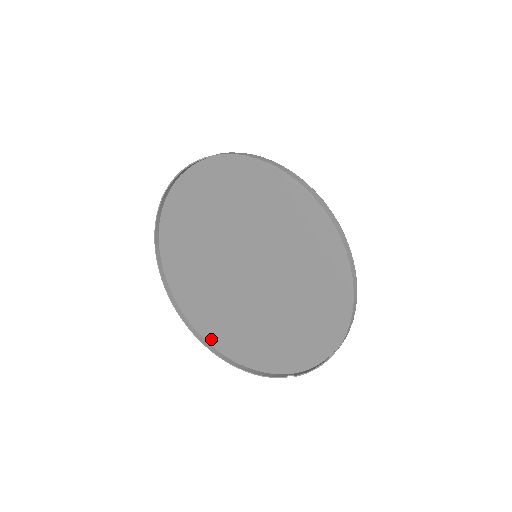
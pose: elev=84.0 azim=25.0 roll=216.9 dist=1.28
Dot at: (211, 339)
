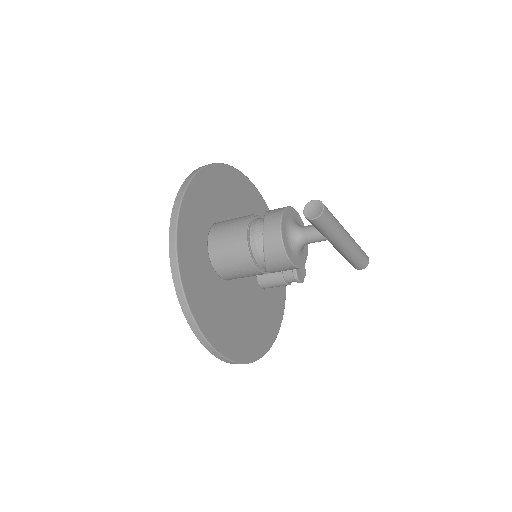
Dot at: occluded
